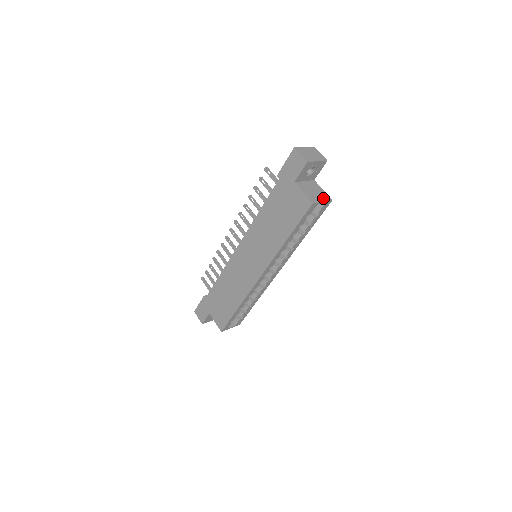
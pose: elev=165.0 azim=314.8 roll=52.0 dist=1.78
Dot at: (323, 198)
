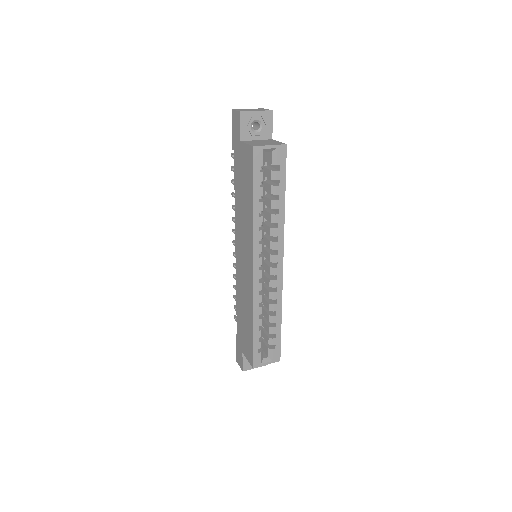
Dot at: (273, 144)
